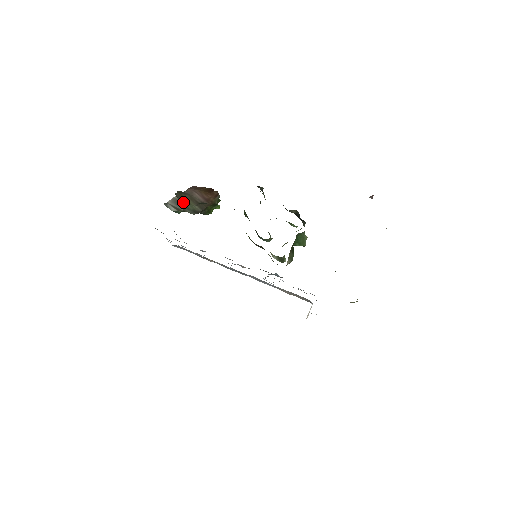
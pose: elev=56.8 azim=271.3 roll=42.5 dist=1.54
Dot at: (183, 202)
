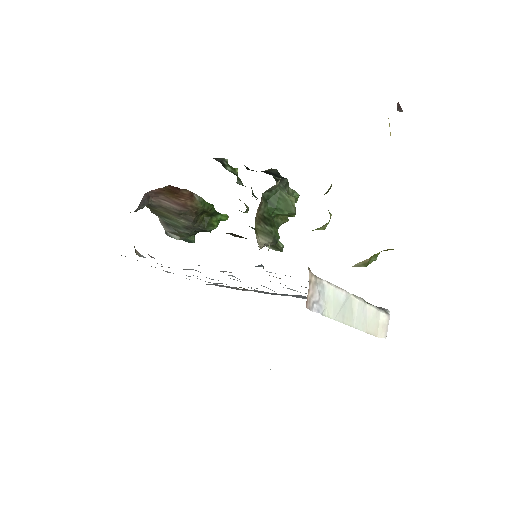
Dot at: (168, 220)
